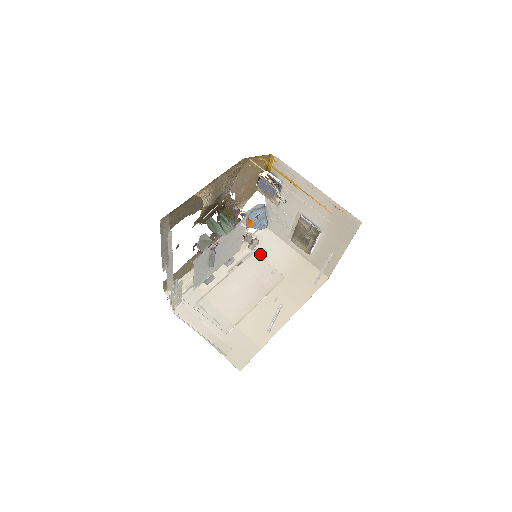
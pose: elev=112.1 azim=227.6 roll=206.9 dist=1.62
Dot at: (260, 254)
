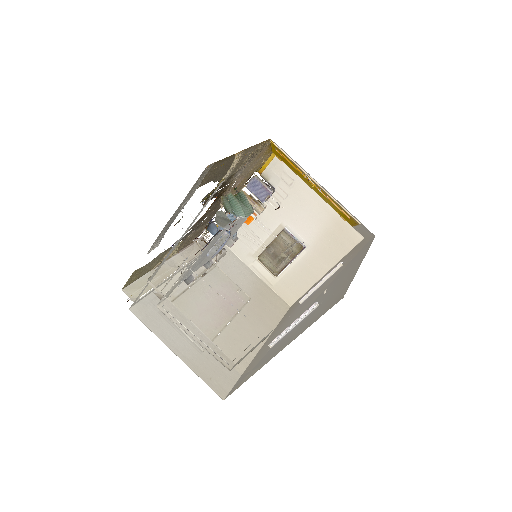
Dot at: (222, 269)
